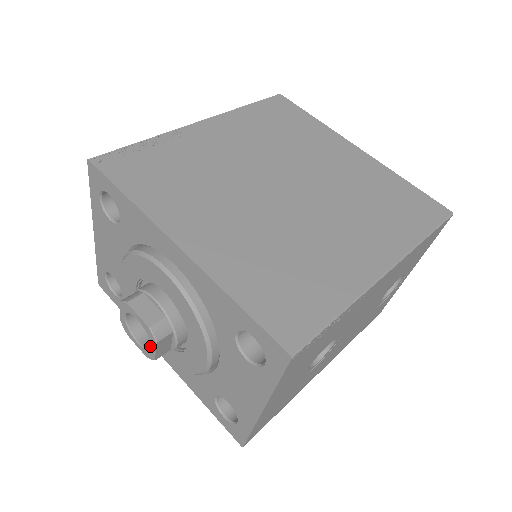
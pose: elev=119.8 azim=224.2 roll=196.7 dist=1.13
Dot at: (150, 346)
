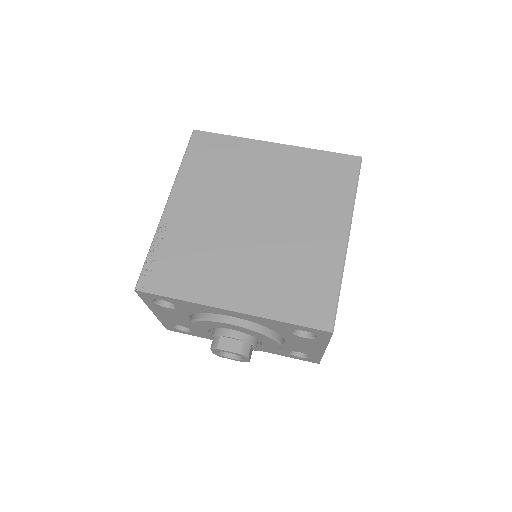
Dot at: (241, 357)
